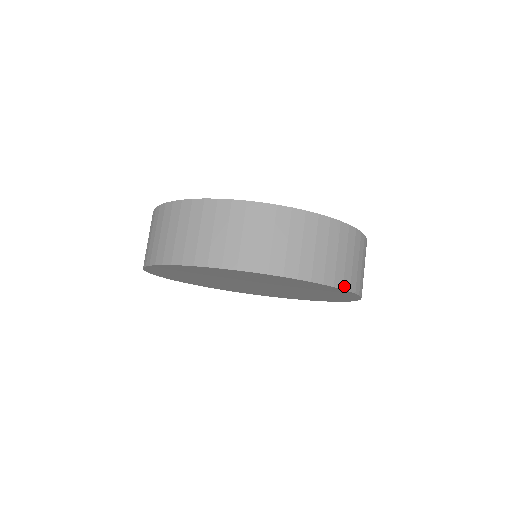
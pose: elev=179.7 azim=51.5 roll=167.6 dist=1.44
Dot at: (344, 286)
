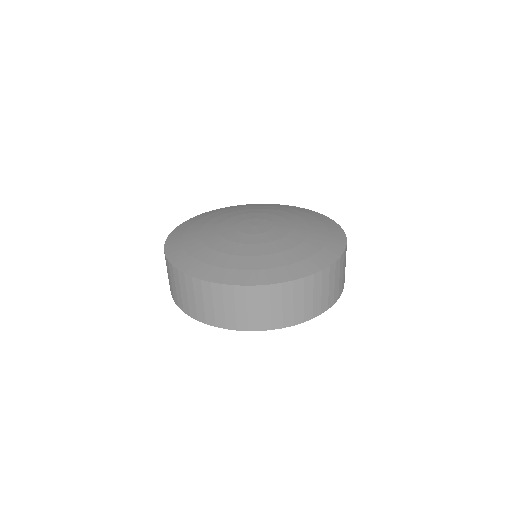
Dot at: occluded
